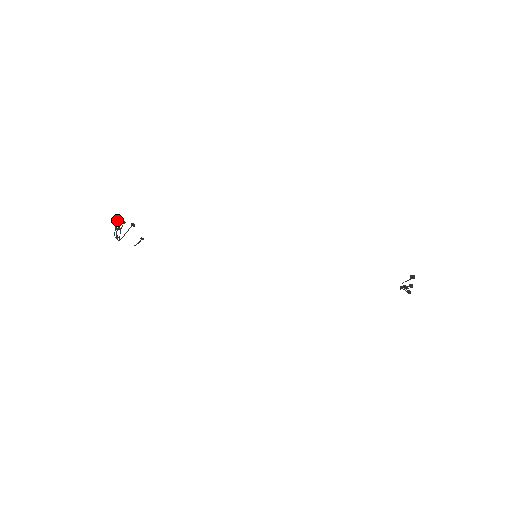
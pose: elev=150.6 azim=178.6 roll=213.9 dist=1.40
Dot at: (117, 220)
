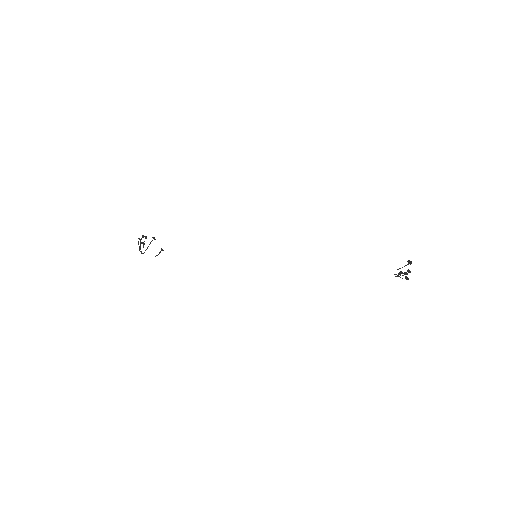
Dot at: occluded
